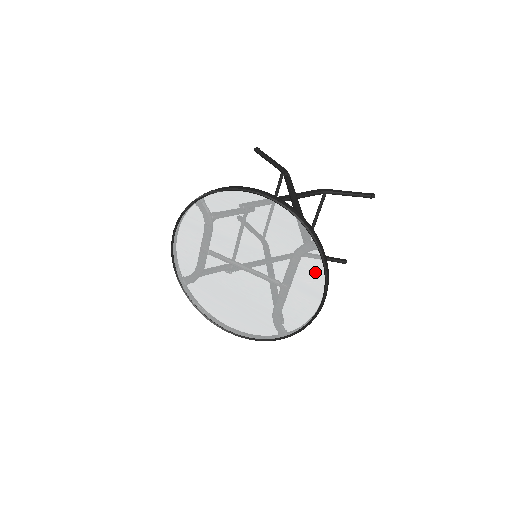
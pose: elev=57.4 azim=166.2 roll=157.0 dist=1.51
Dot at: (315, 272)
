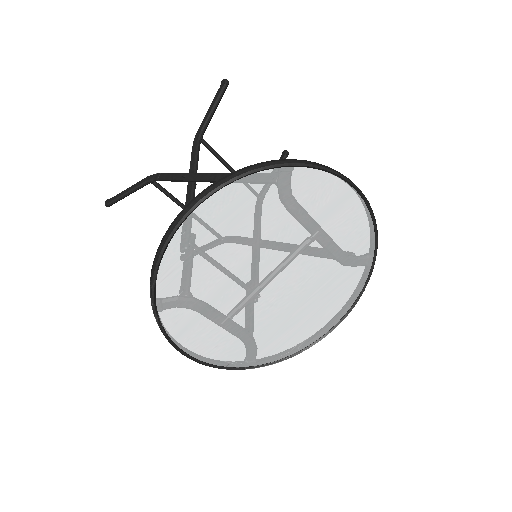
Dot at: (320, 184)
